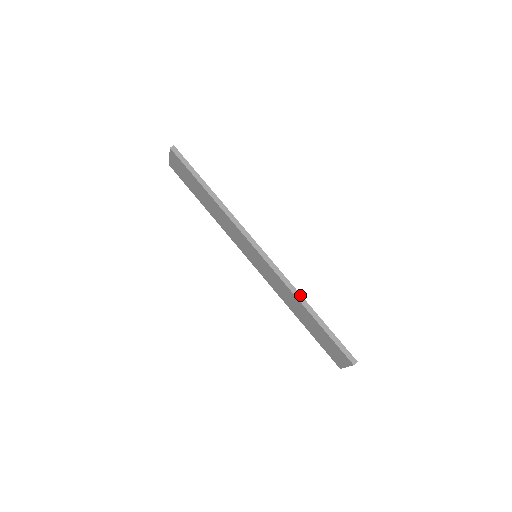
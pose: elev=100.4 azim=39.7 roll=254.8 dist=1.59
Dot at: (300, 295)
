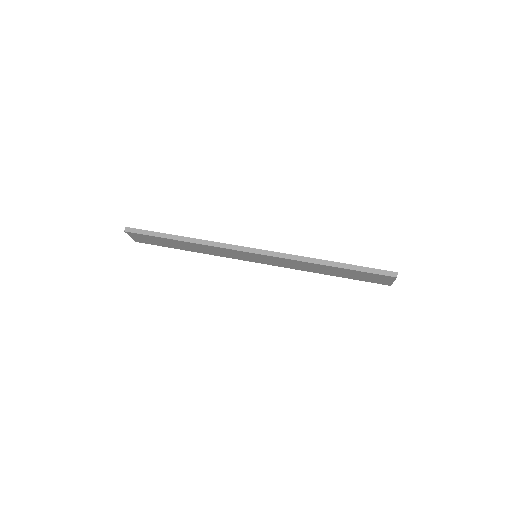
Dot at: (313, 259)
